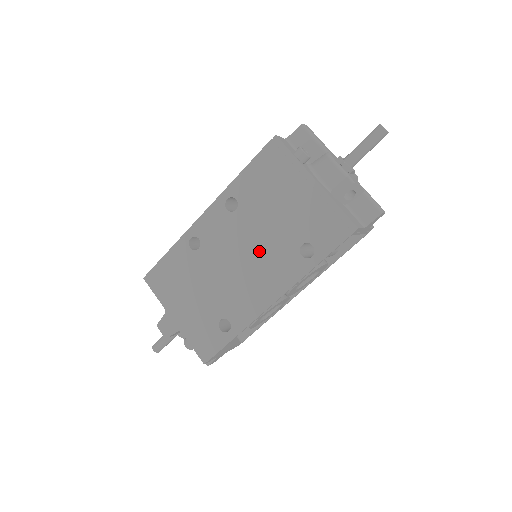
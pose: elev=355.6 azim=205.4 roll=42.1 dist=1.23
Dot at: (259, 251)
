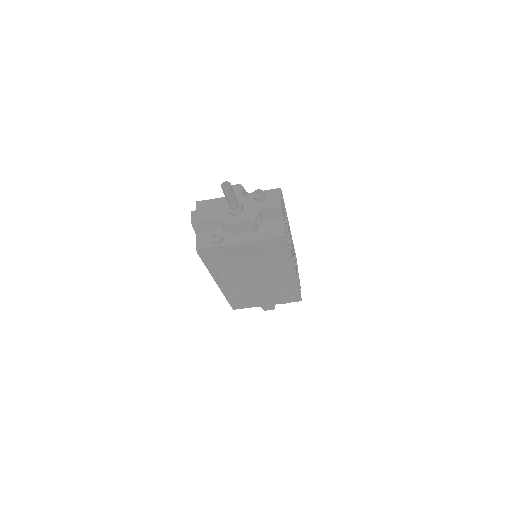
Dot at: (261, 272)
